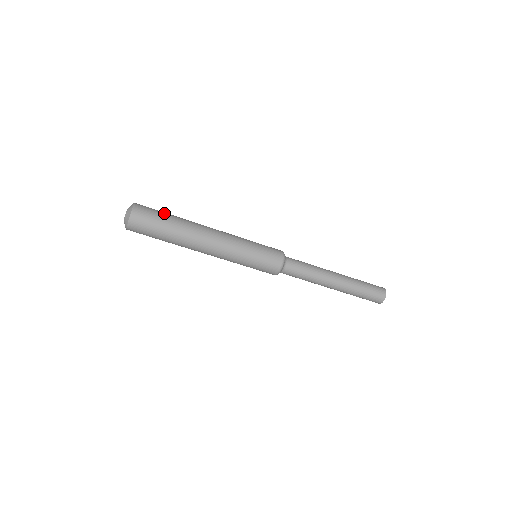
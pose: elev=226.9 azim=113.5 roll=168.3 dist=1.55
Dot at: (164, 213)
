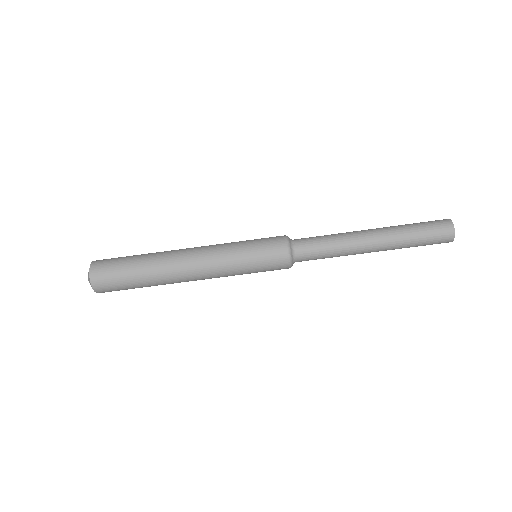
Dot at: (126, 259)
